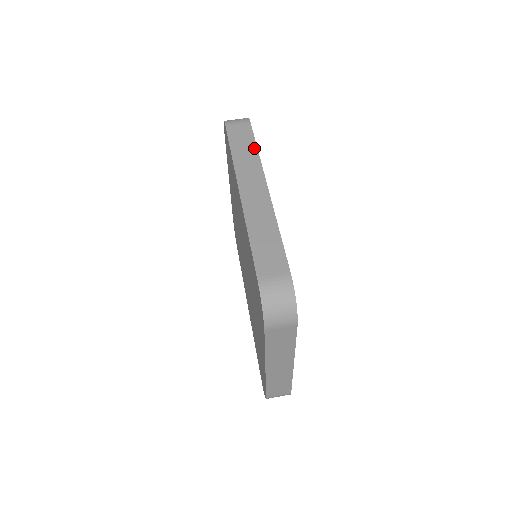
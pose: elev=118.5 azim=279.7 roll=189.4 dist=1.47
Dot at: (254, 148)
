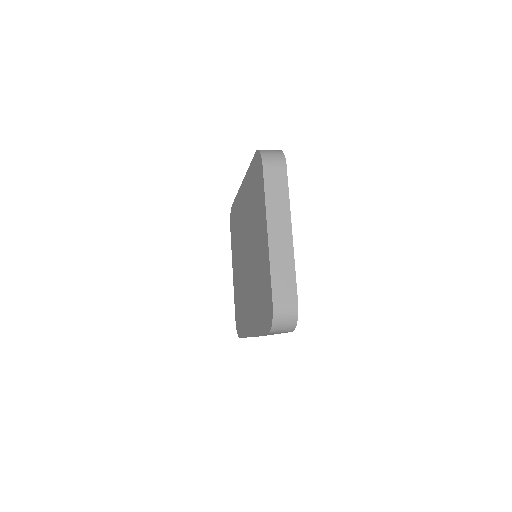
Dot at: occluded
